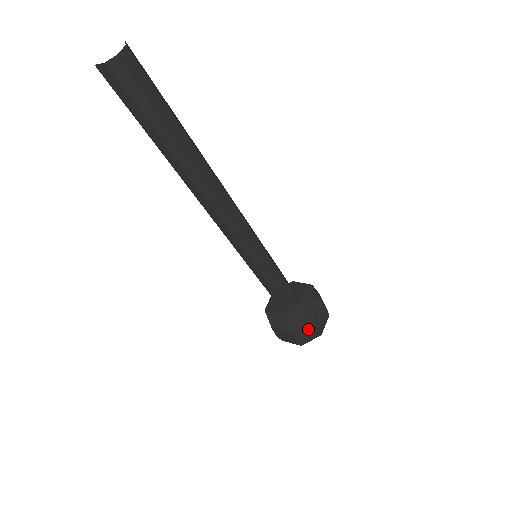
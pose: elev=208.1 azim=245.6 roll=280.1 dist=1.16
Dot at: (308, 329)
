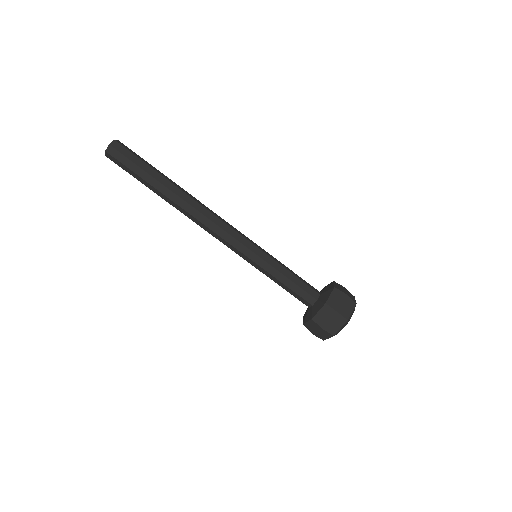
Dot at: (327, 313)
